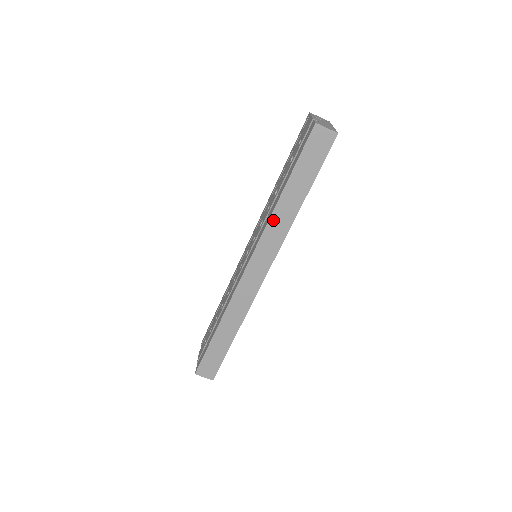
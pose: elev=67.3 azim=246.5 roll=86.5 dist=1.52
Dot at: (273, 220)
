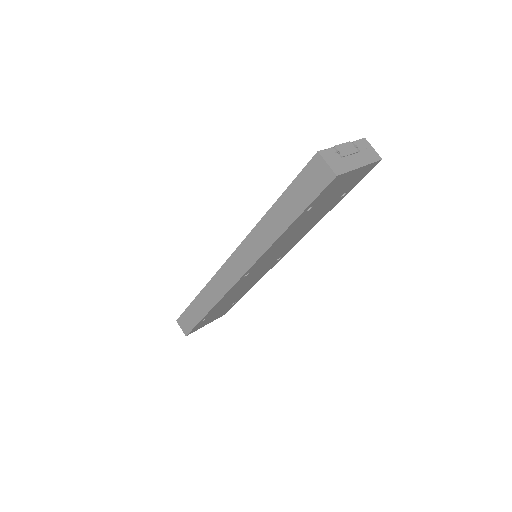
Dot at: (257, 230)
